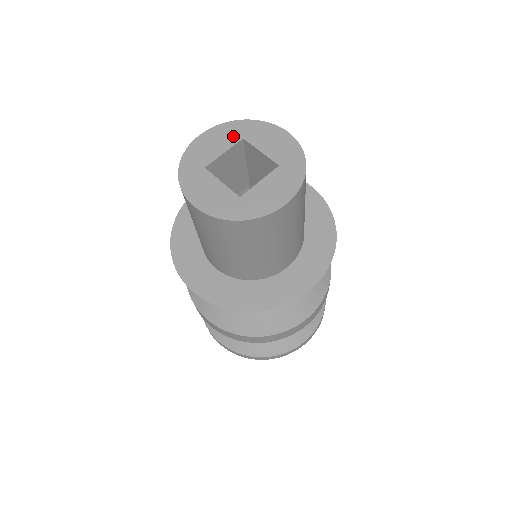
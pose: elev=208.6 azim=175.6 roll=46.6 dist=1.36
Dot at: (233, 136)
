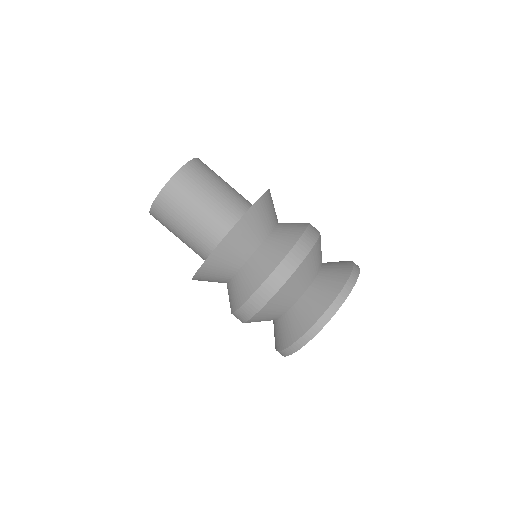
Dot at: occluded
